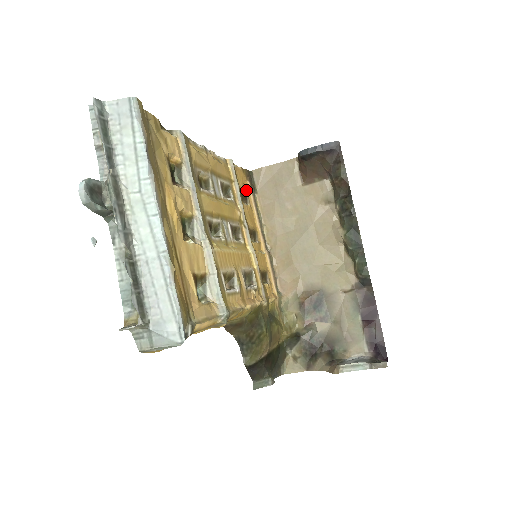
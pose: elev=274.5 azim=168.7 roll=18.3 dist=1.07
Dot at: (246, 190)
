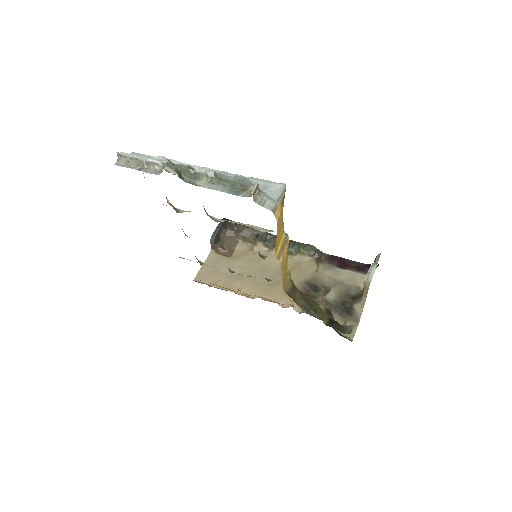
Dot at: occluded
